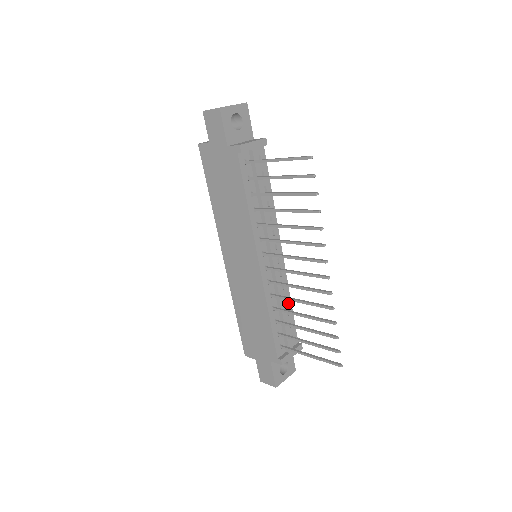
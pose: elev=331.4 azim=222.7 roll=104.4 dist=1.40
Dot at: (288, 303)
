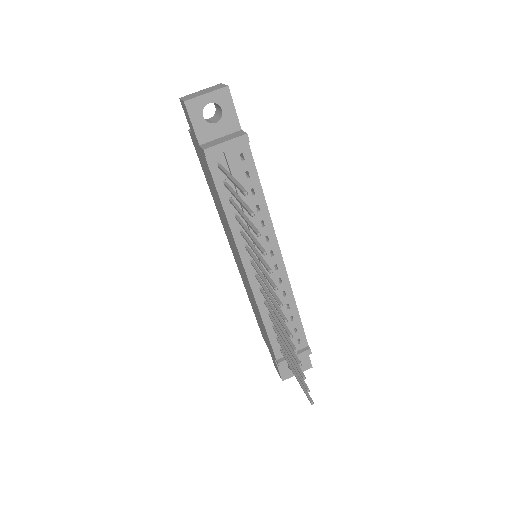
Dot at: (292, 309)
